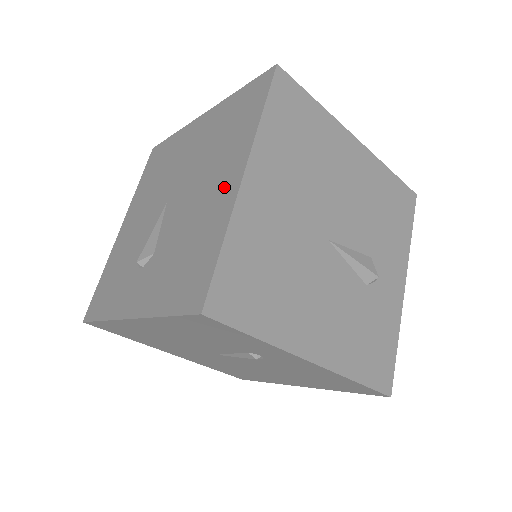
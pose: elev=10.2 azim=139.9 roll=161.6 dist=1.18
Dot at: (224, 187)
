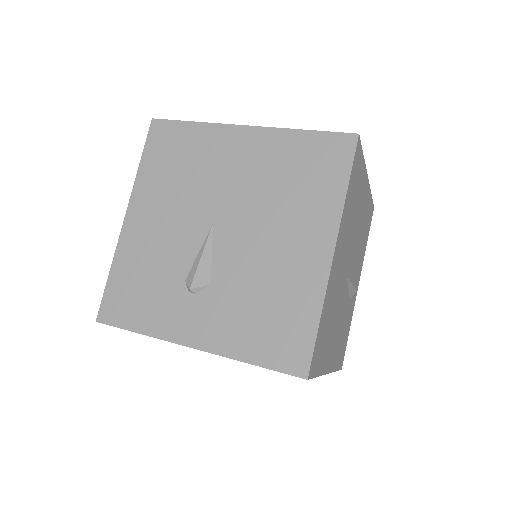
Dot at: (309, 254)
